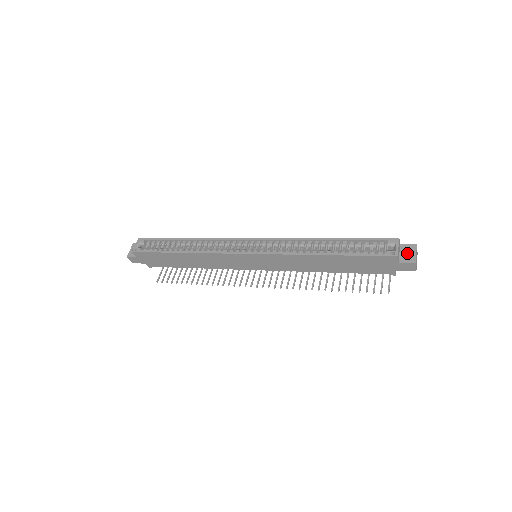
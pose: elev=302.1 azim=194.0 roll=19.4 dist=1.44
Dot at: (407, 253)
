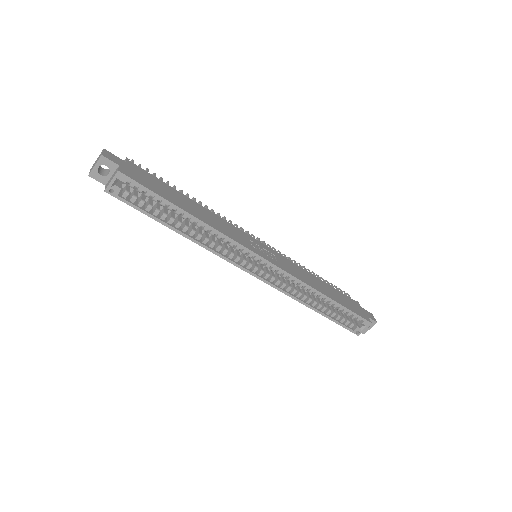
Dot at: occluded
